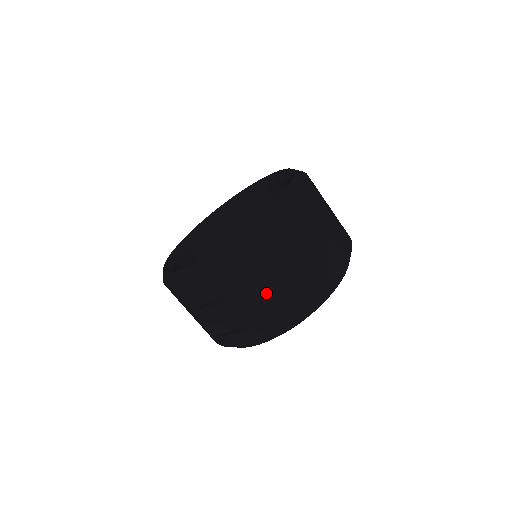
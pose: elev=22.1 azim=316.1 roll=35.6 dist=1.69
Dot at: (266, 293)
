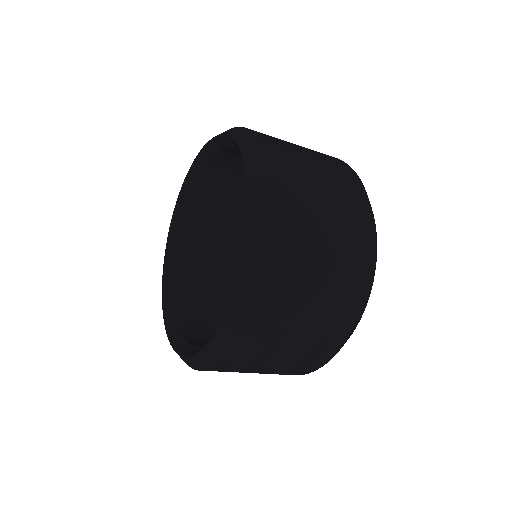
Dot at: (319, 296)
